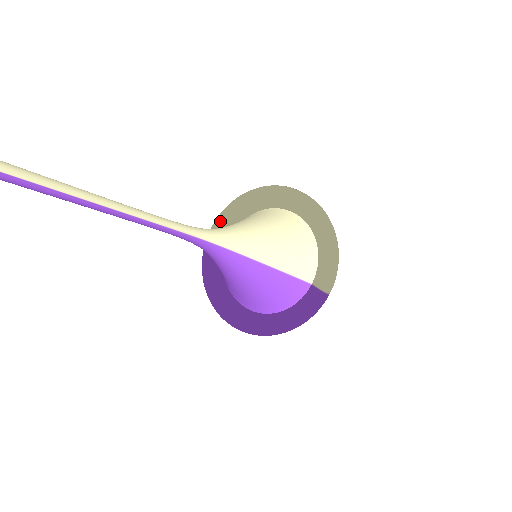
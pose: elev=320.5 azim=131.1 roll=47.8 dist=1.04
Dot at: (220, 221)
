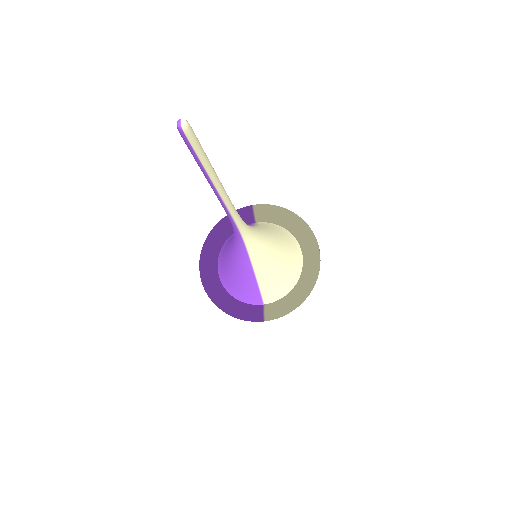
Dot at: (263, 208)
